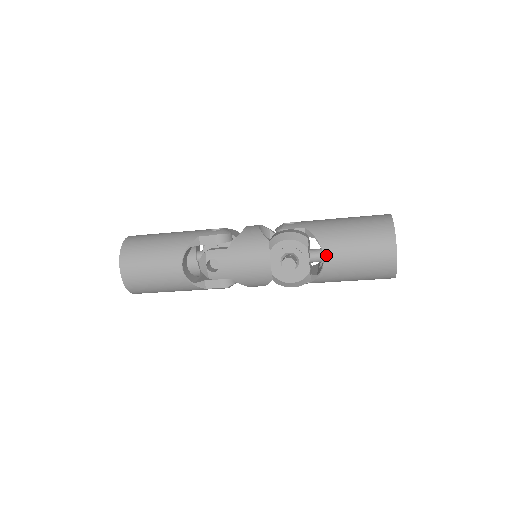
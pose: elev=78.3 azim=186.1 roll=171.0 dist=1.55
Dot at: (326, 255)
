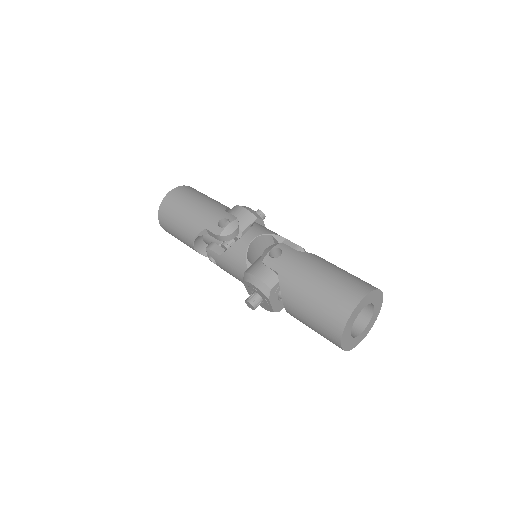
Dot at: (286, 309)
